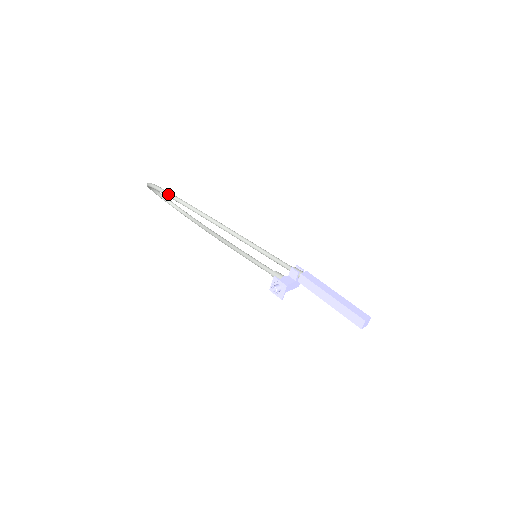
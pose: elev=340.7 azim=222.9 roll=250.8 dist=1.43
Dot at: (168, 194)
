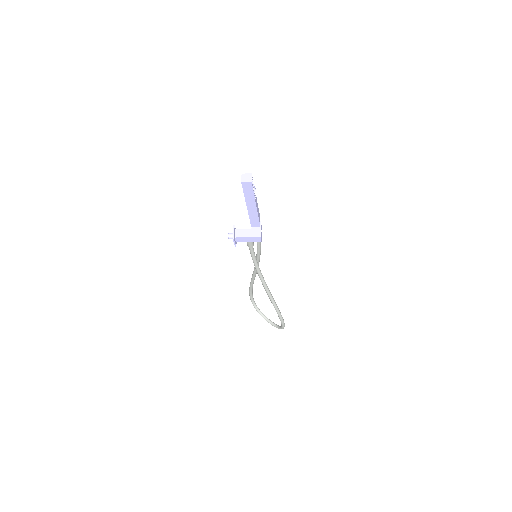
Dot at: (249, 290)
